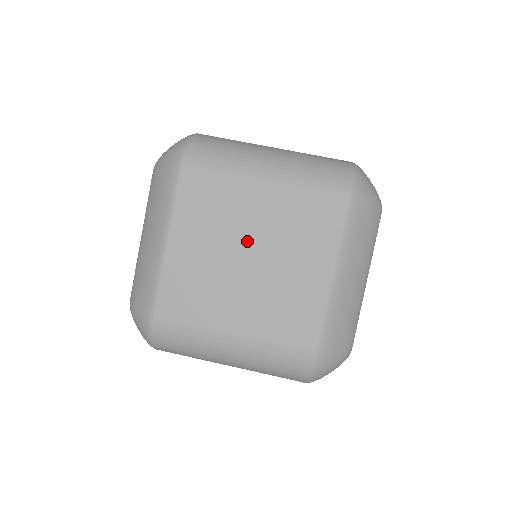
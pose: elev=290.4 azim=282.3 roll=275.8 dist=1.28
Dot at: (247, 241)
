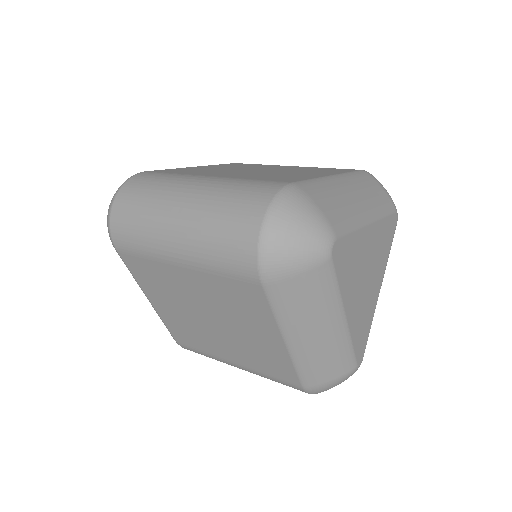
Dot at: (263, 169)
